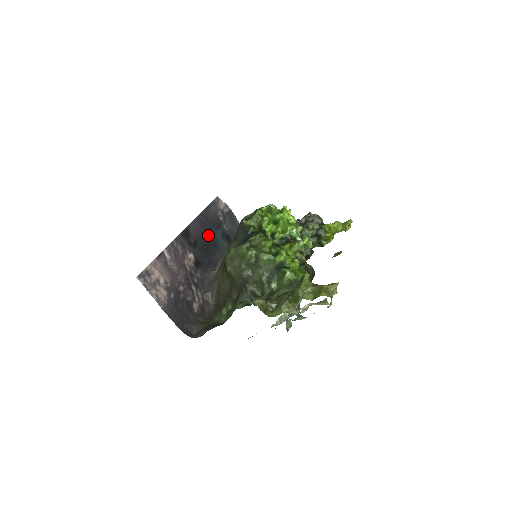
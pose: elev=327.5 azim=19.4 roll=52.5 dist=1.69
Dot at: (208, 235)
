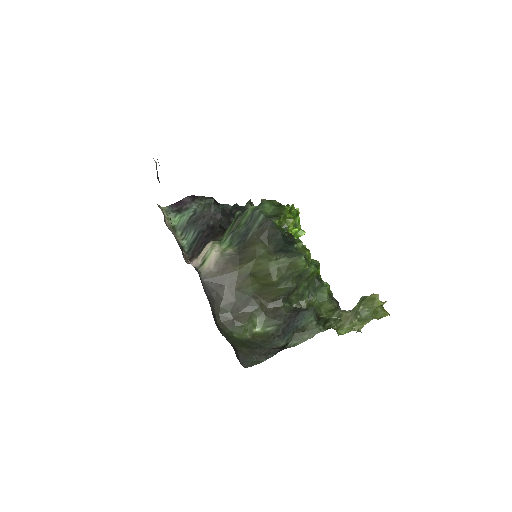
Dot at: occluded
